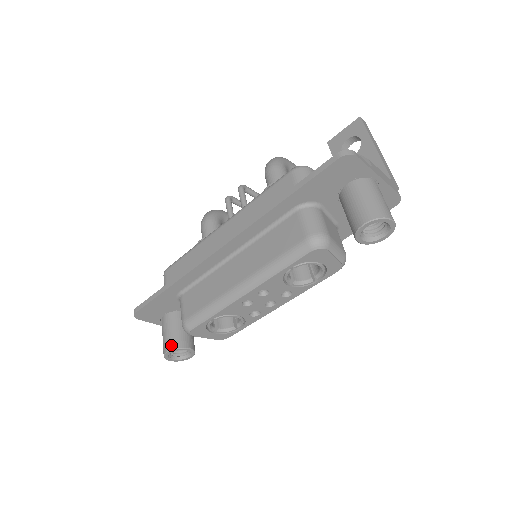
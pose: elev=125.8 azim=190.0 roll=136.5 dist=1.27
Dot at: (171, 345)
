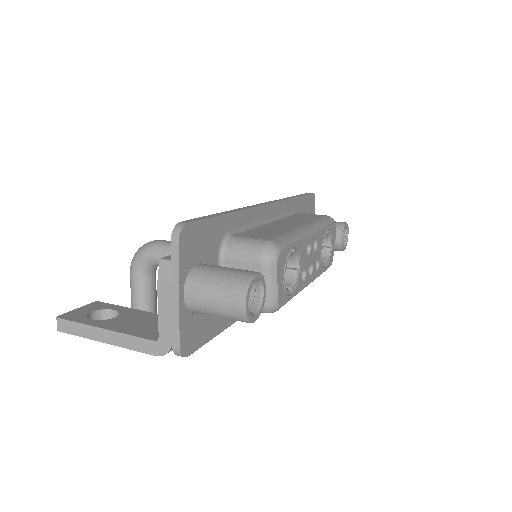
Dot at: (253, 271)
